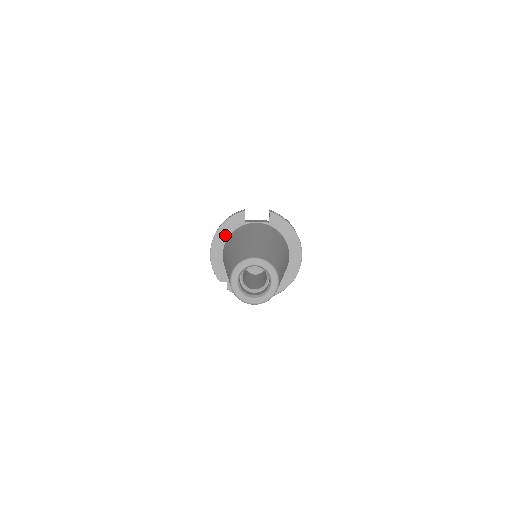
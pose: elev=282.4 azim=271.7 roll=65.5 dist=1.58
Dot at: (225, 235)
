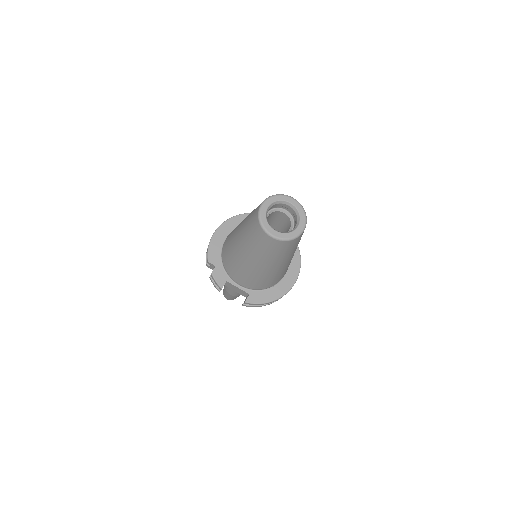
Dot at: (237, 224)
